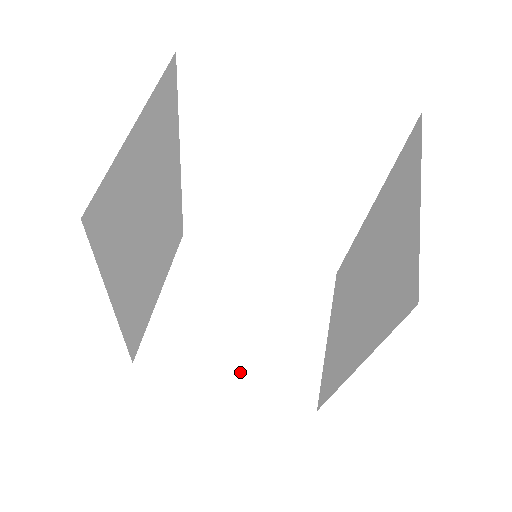
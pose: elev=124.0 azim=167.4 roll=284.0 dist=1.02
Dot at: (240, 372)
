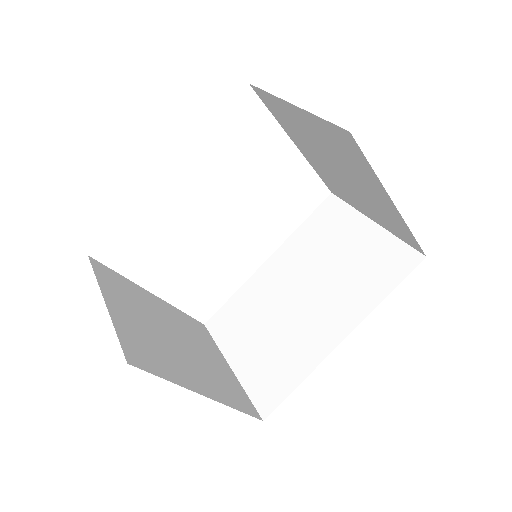
Dot at: (206, 385)
